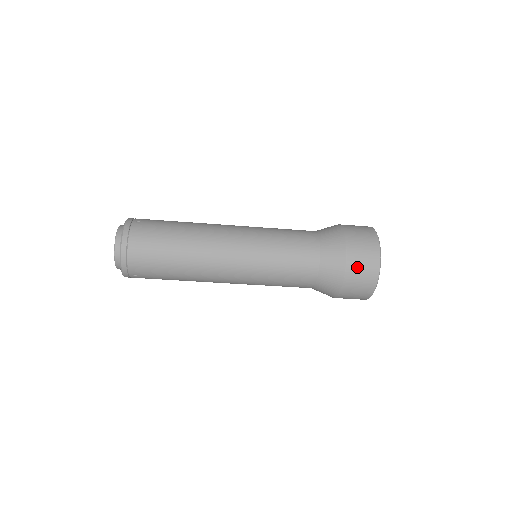
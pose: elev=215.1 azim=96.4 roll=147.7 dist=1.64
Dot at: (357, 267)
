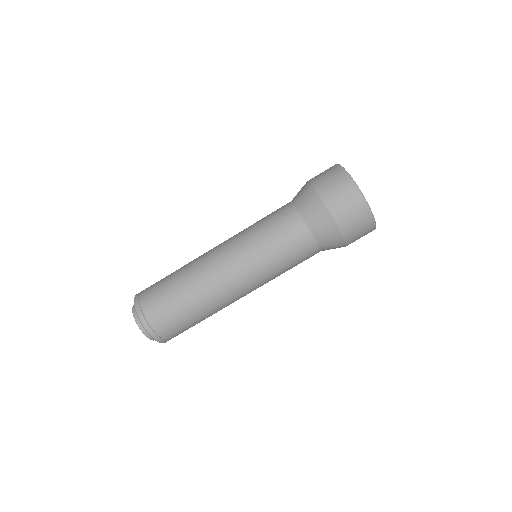
Dot at: (343, 212)
